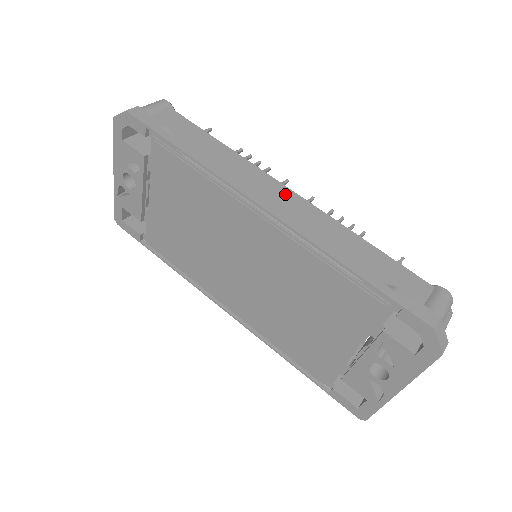
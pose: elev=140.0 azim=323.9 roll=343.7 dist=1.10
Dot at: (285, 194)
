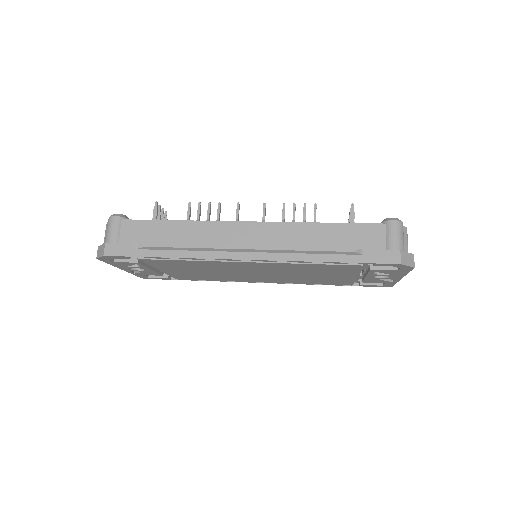
Dot at: (248, 230)
